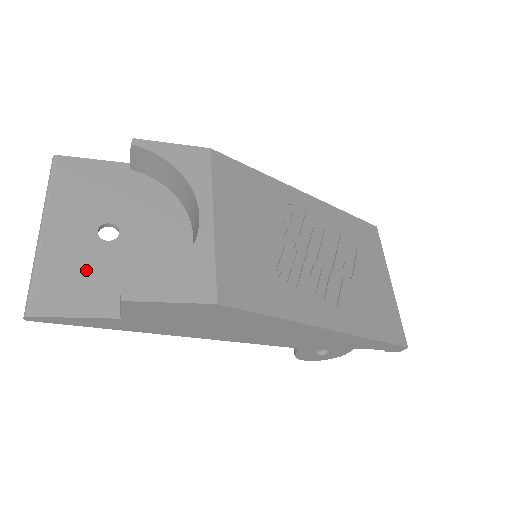
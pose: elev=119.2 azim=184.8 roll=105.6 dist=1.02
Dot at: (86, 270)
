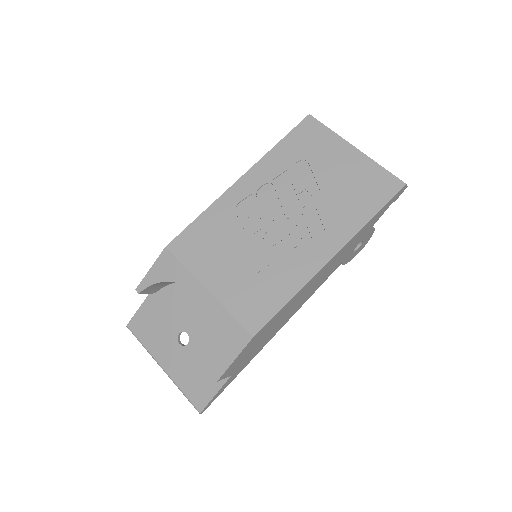
Dot at: (196, 368)
